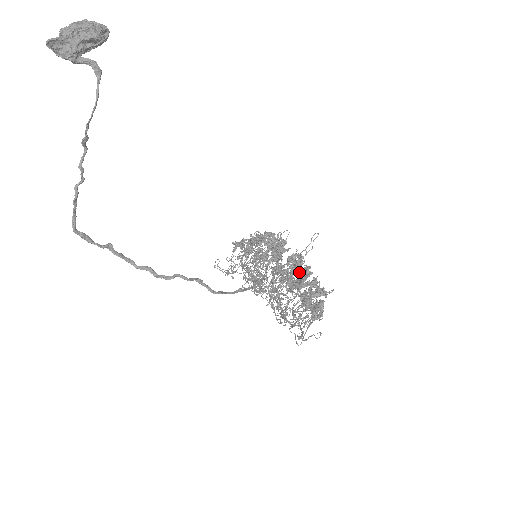
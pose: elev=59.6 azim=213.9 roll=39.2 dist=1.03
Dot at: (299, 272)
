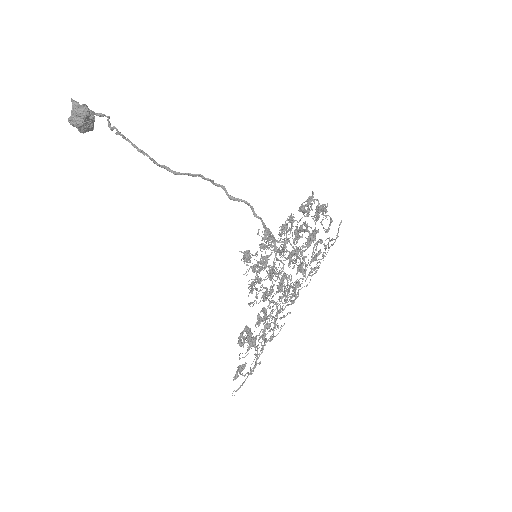
Dot at: (289, 220)
